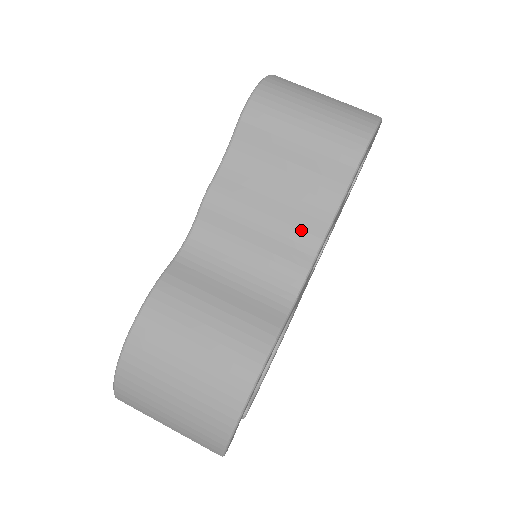
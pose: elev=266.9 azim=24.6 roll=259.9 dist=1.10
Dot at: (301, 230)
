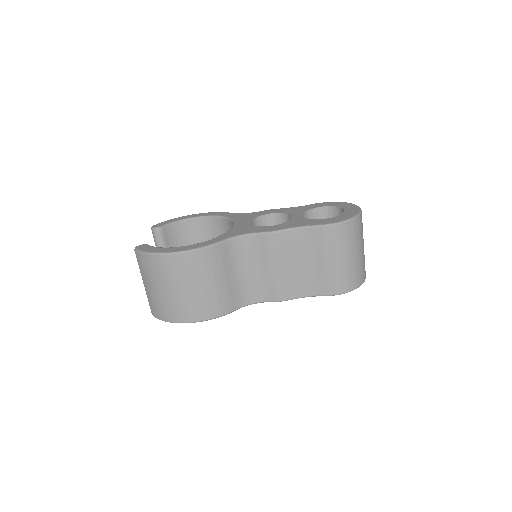
Dot at: (284, 289)
